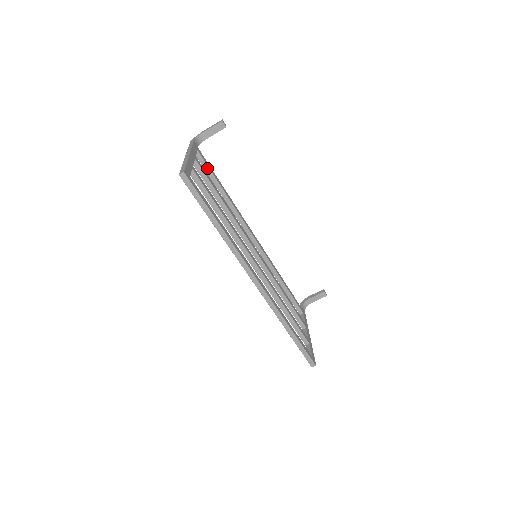
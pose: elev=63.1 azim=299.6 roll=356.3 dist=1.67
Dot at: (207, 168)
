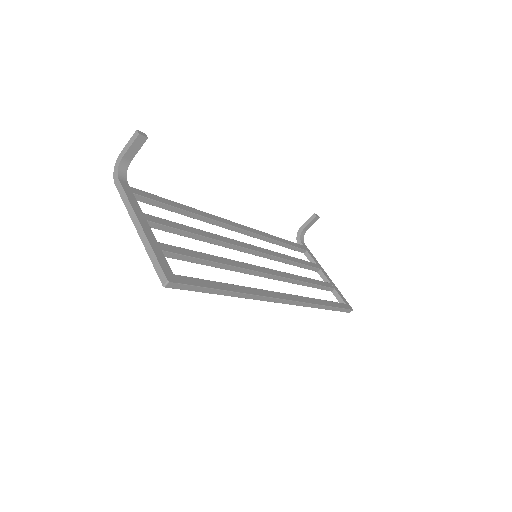
Dot at: (154, 202)
